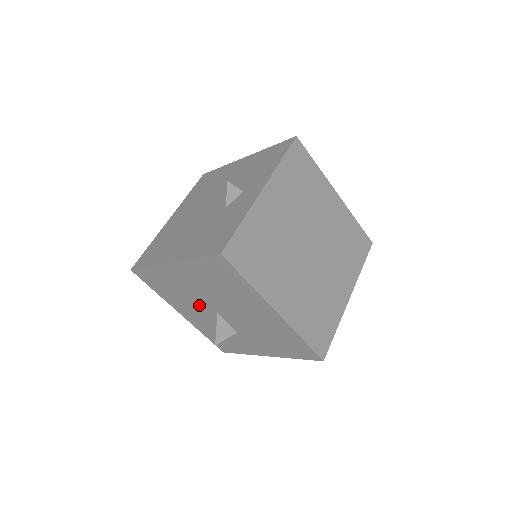
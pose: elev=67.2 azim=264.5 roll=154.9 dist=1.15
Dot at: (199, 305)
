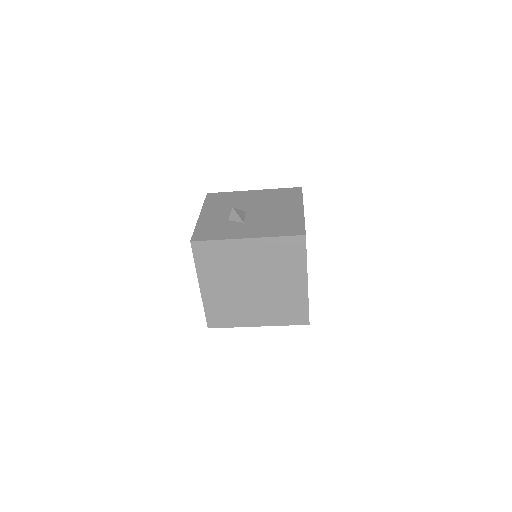
Dot at: (236, 208)
